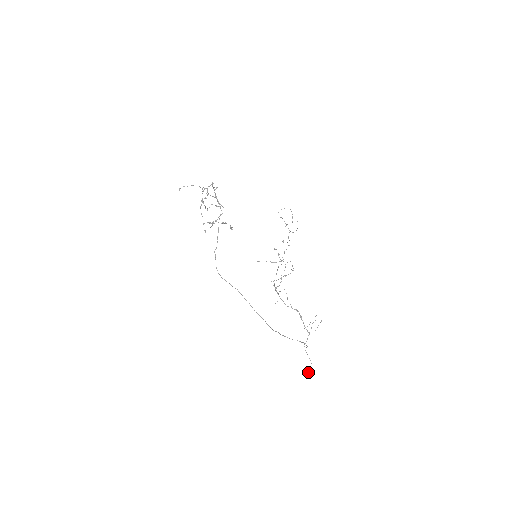
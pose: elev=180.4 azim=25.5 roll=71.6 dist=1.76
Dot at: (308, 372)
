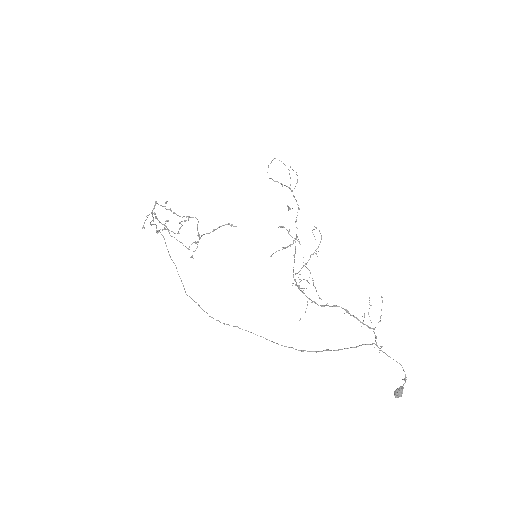
Dot at: (394, 392)
